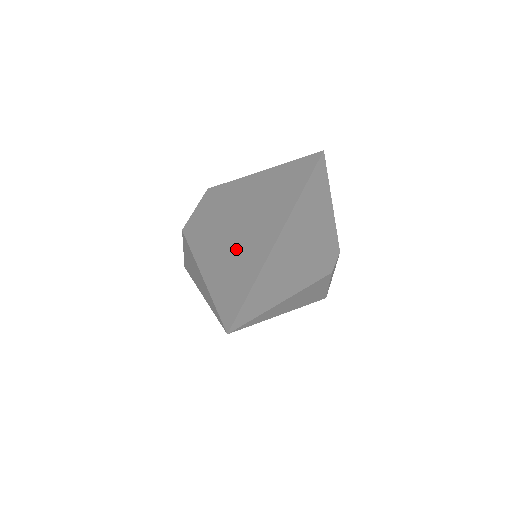
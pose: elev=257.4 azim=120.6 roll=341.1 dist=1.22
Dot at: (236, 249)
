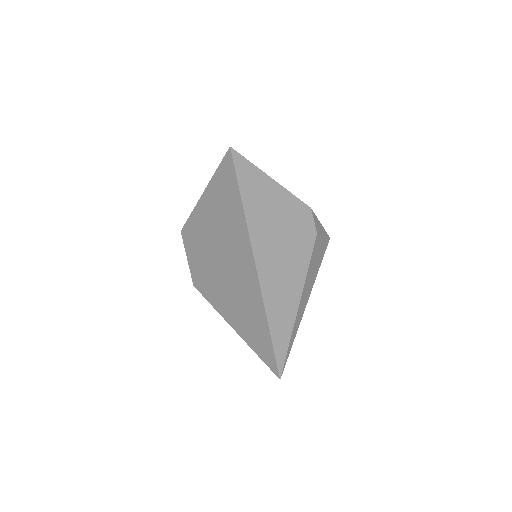
Dot at: (238, 295)
